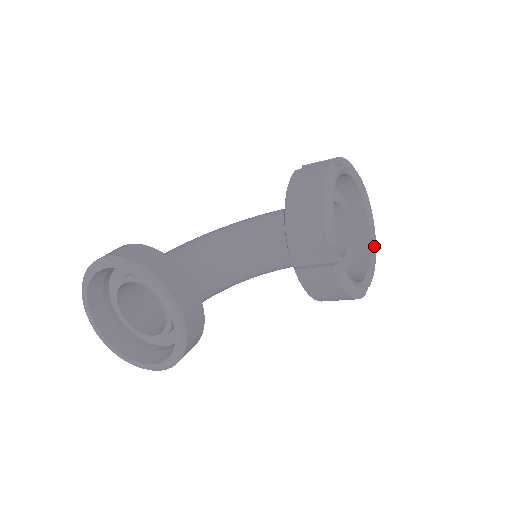
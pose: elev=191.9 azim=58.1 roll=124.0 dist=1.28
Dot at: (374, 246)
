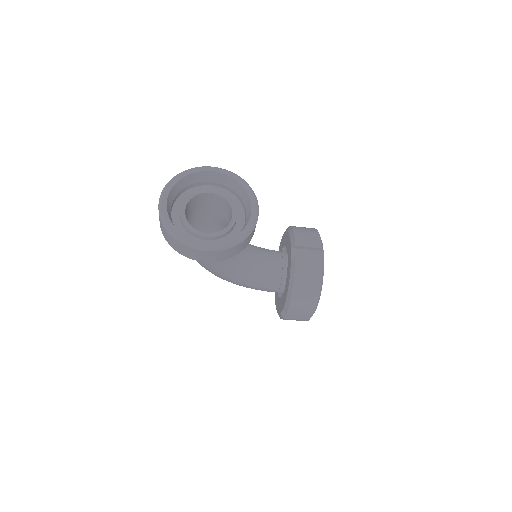
Dot at: occluded
